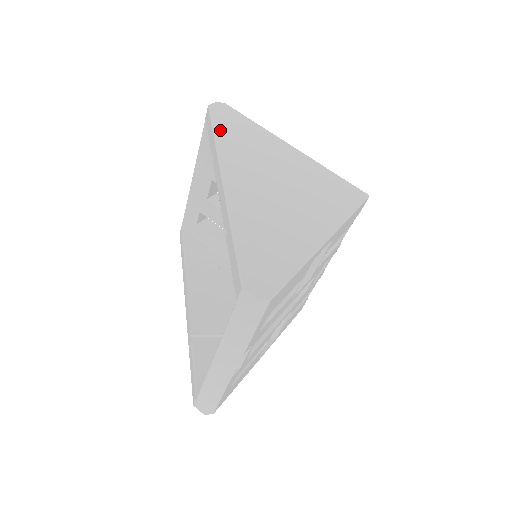
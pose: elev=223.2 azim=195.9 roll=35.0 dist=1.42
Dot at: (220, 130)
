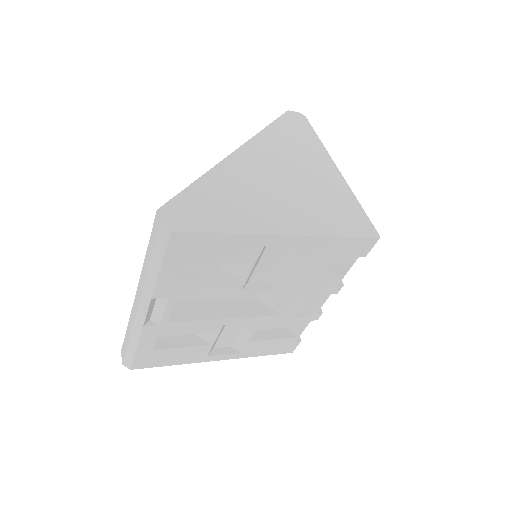
Dot at: (277, 126)
